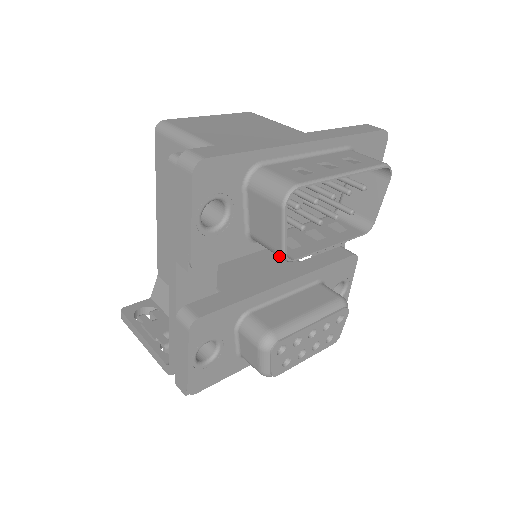
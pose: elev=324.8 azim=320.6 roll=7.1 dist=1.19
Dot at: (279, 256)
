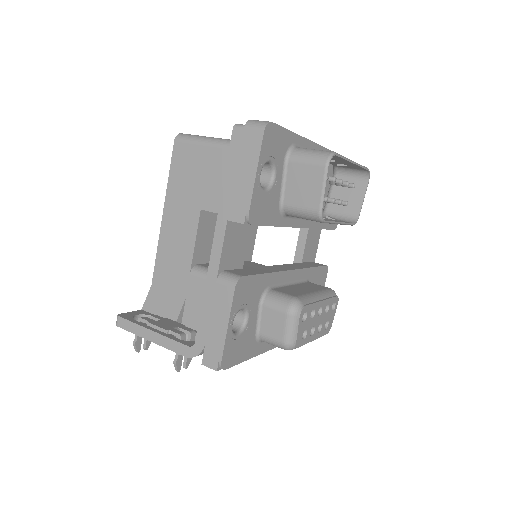
Dot at: (314, 216)
